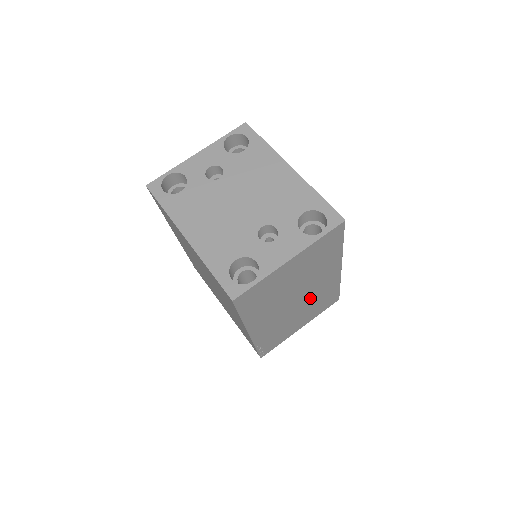
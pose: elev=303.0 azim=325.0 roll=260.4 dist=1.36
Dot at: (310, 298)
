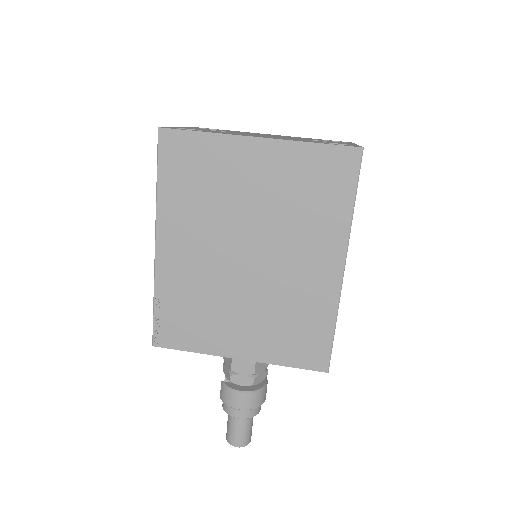
Dot at: occluded
